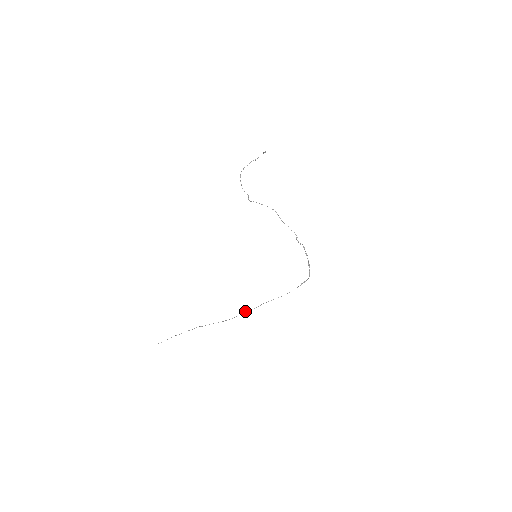
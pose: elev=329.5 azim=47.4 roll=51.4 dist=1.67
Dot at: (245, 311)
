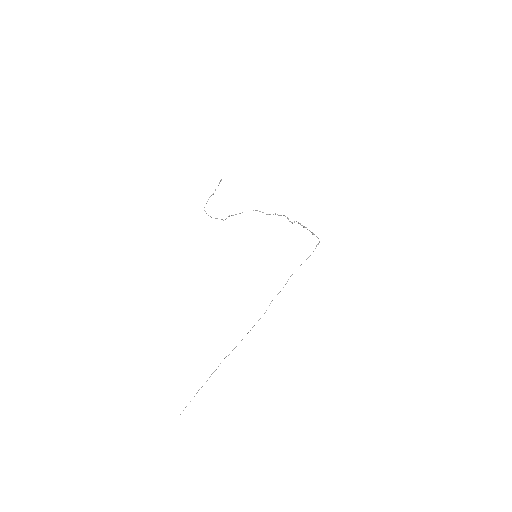
Dot at: occluded
